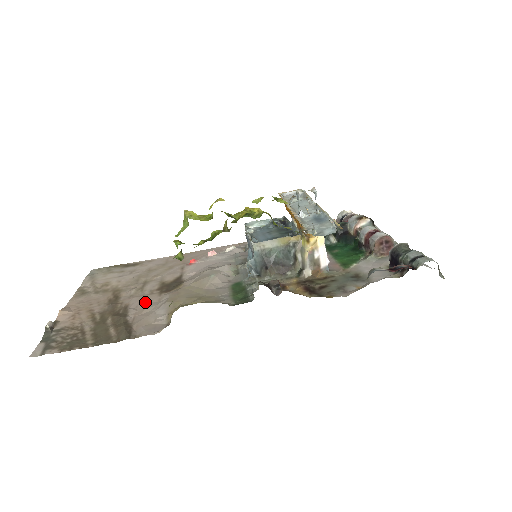
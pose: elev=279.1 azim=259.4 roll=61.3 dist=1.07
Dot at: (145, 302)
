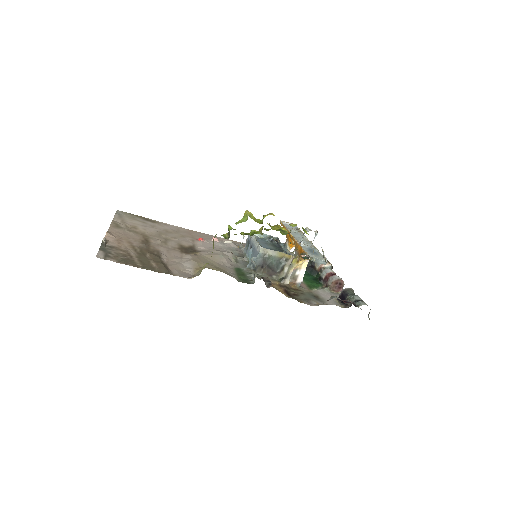
Dot at: (172, 254)
